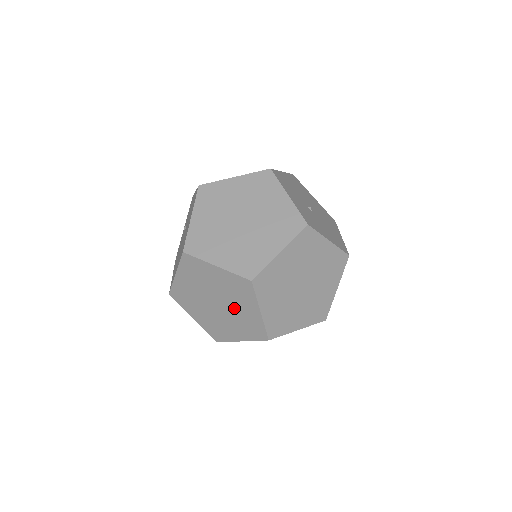
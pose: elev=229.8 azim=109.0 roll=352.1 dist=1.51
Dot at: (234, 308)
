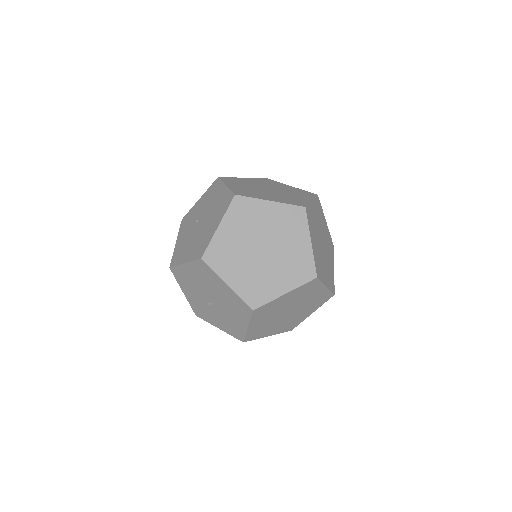
Dot at: (283, 248)
